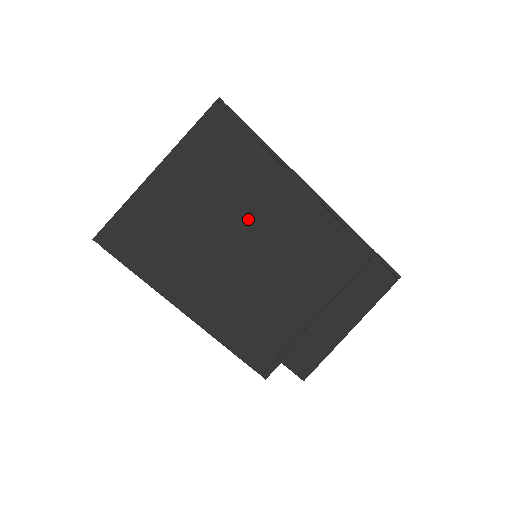
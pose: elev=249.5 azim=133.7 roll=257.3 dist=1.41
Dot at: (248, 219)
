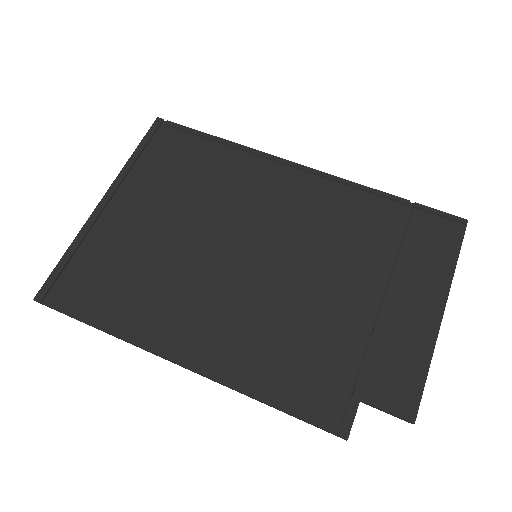
Dot at: (229, 216)
